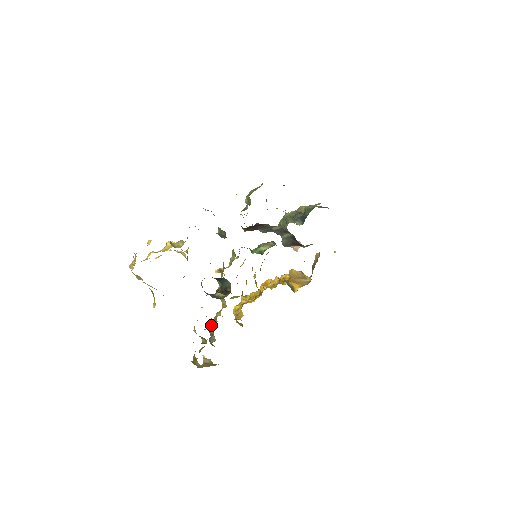
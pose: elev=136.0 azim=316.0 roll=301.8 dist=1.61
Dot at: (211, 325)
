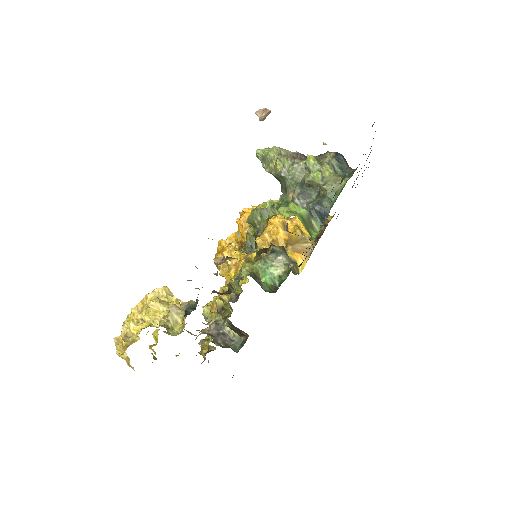
Dot at: occluded
